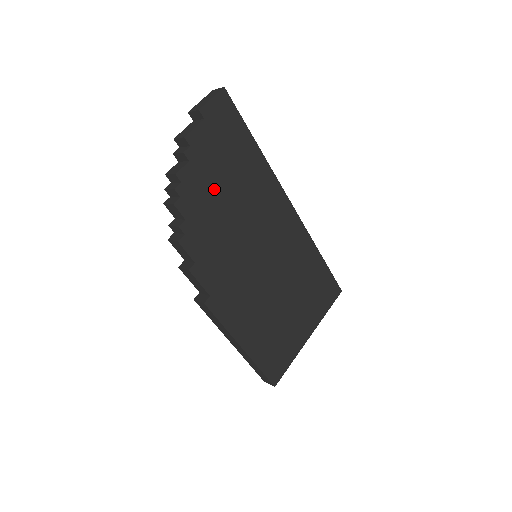
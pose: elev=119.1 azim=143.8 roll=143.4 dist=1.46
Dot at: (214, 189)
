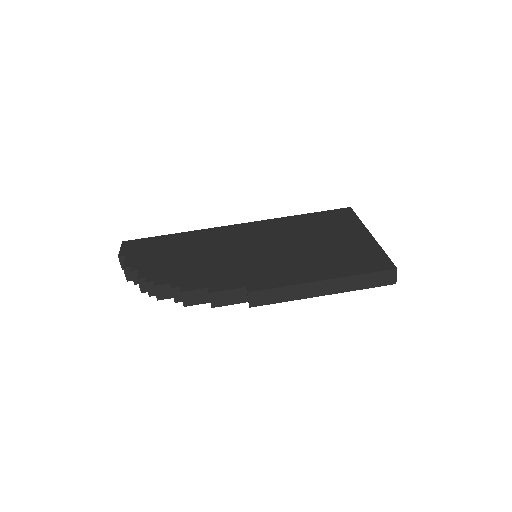
Dot at: (172, 262)
